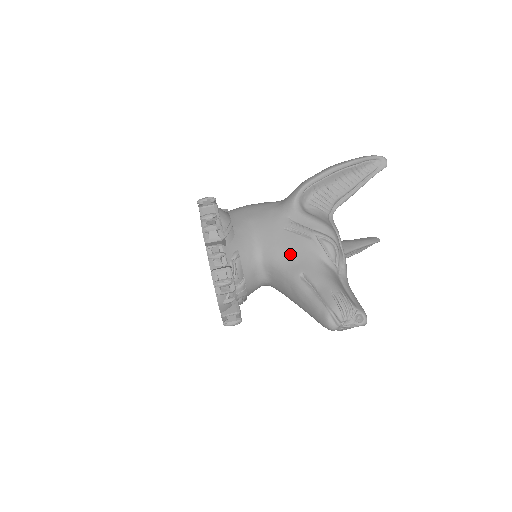
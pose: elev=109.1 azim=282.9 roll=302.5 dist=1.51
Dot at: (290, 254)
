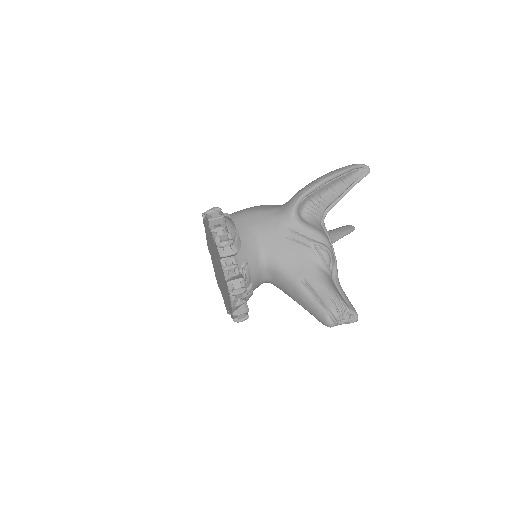
Dot at: (291, 261)
